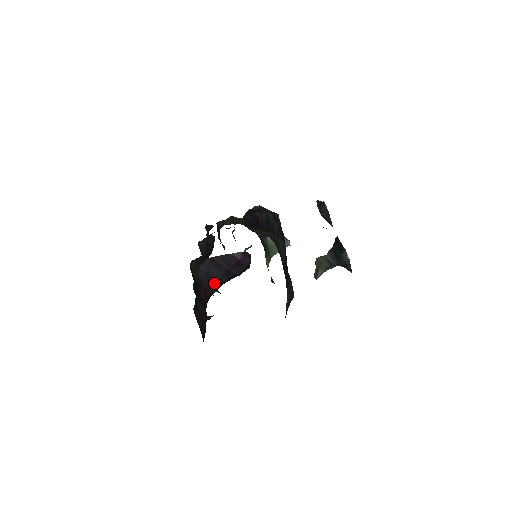
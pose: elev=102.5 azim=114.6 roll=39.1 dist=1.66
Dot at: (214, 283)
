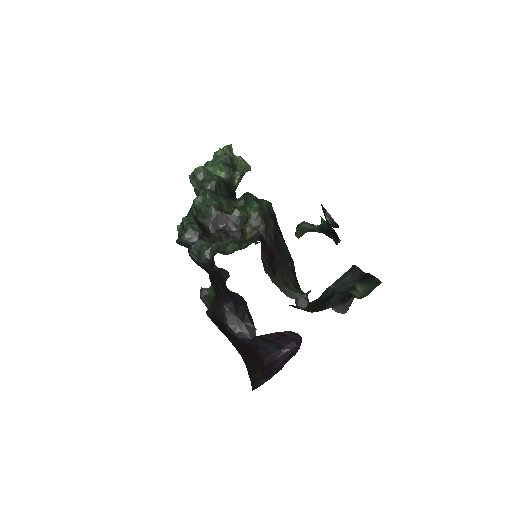
Dot at: (264, 350)
